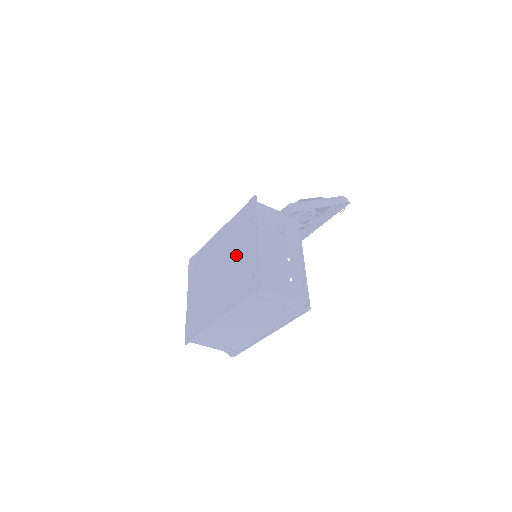
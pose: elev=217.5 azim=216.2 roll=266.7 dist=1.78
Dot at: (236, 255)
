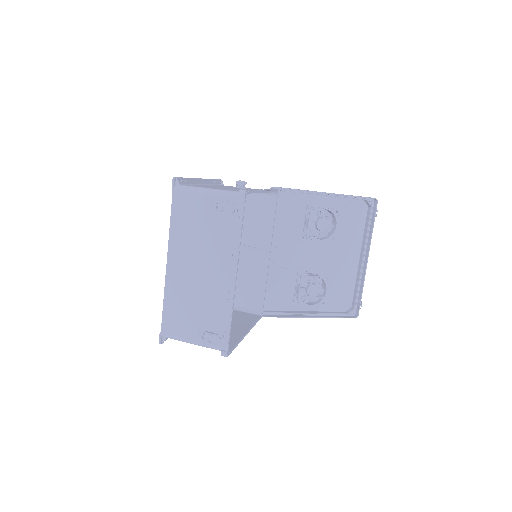
Dot at: occluded
